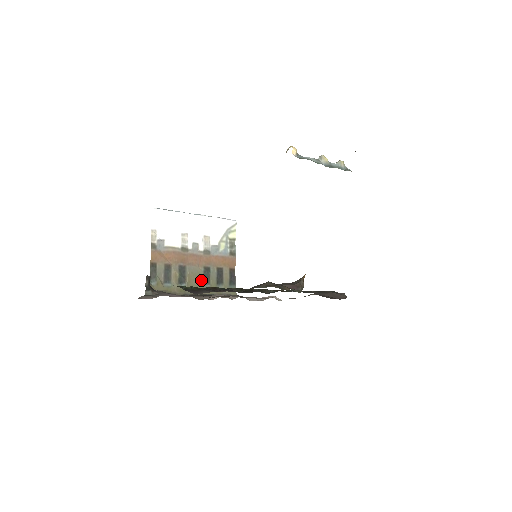
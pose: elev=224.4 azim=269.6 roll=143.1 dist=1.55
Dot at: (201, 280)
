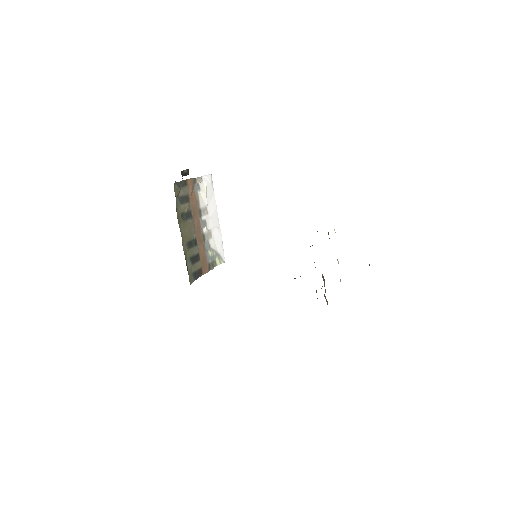
Dot at: (189, 238)
